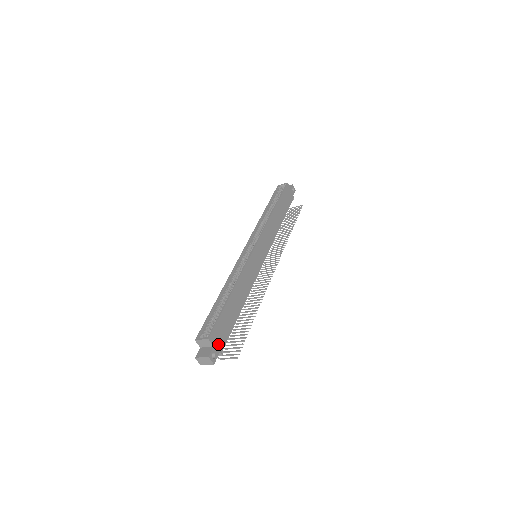
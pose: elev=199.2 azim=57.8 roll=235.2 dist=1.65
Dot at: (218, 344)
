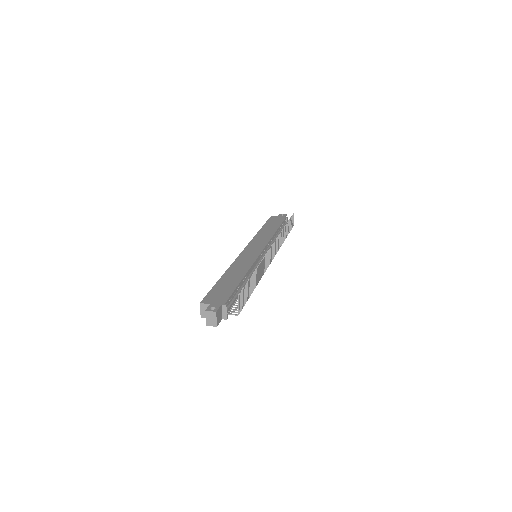
Dot at: (217, 302)
